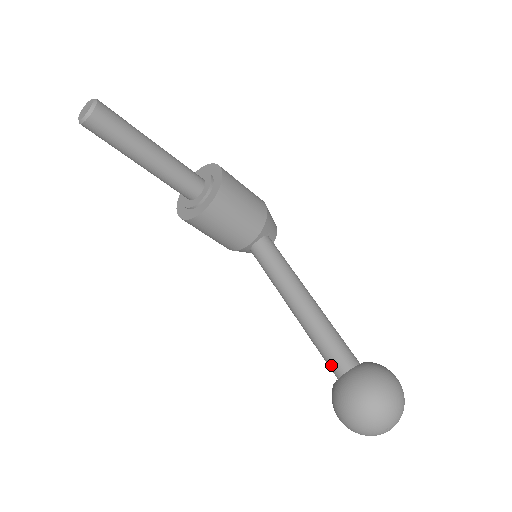
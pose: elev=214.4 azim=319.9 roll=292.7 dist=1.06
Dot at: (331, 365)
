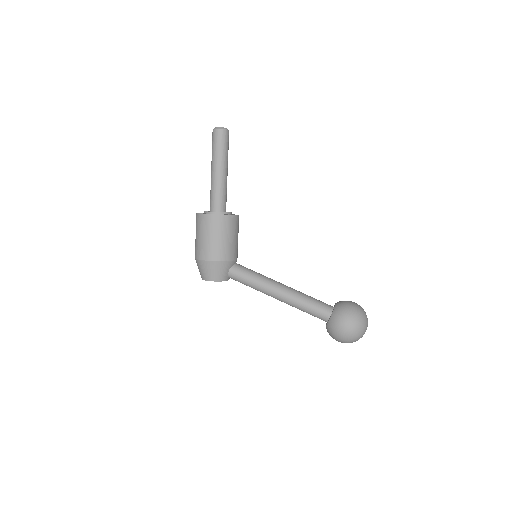
Dot at: (324, 305)
